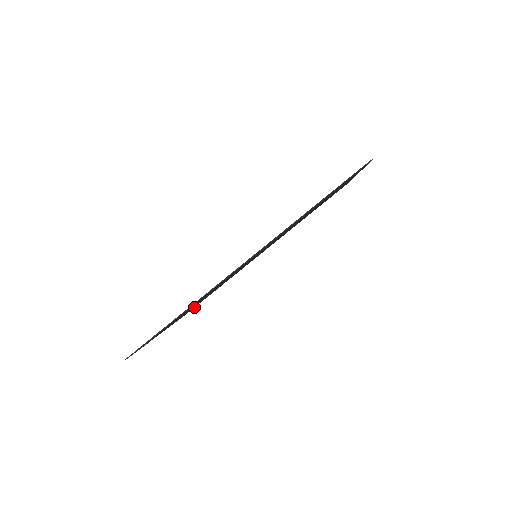
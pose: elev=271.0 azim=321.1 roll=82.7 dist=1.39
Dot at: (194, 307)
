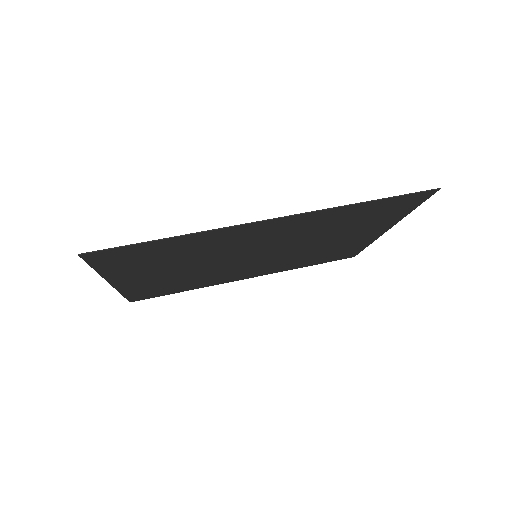
Dot at: (144, 298)
